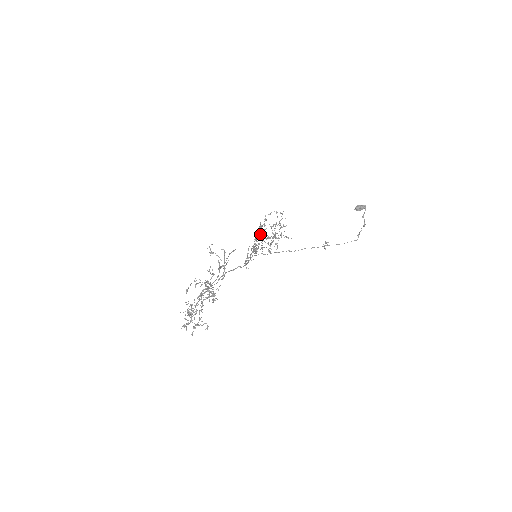
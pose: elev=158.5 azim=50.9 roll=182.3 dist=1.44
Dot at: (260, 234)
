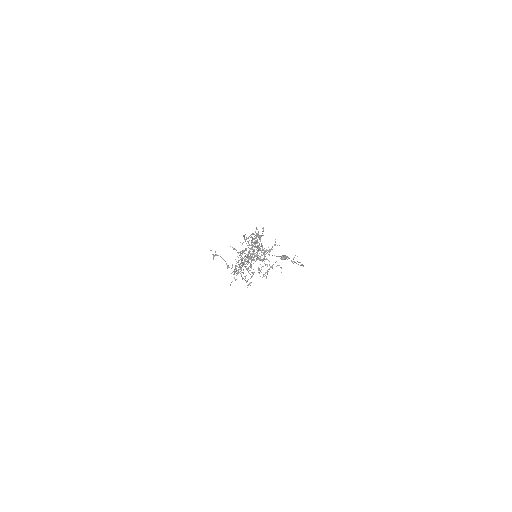
Dot at: (252, 241)
